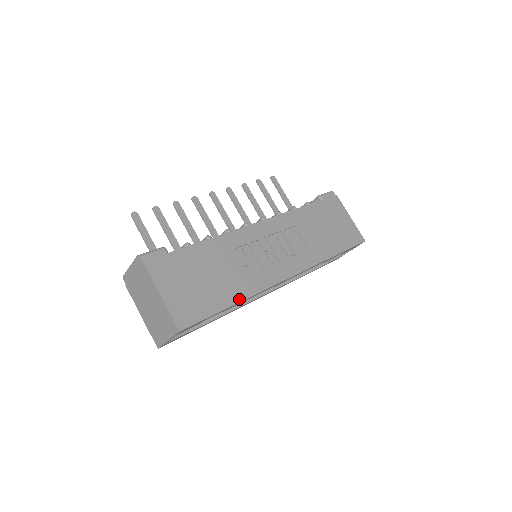
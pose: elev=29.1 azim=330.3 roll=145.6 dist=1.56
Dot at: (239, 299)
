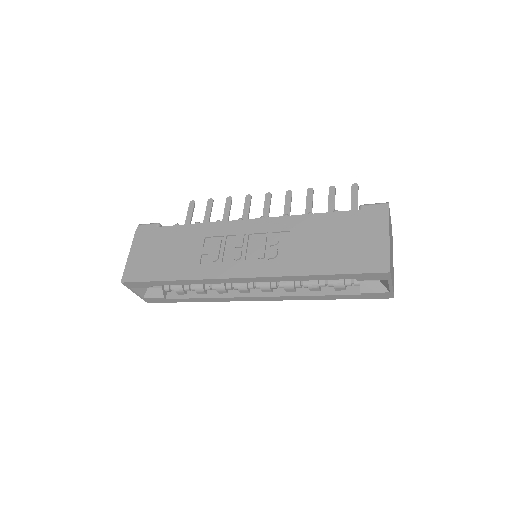
Dot at: (178, 278)
